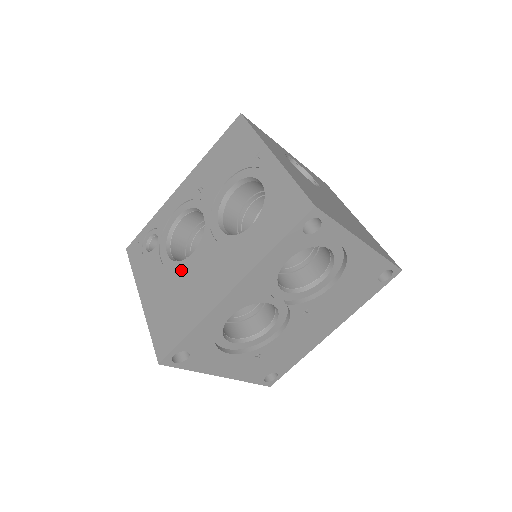
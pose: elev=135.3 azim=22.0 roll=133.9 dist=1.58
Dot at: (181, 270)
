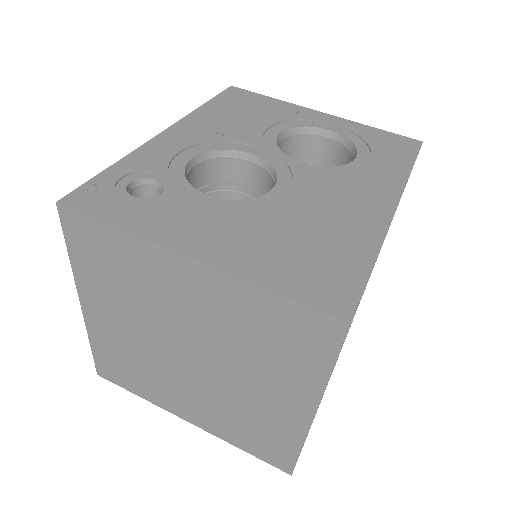
Dot at: (271, 204)
